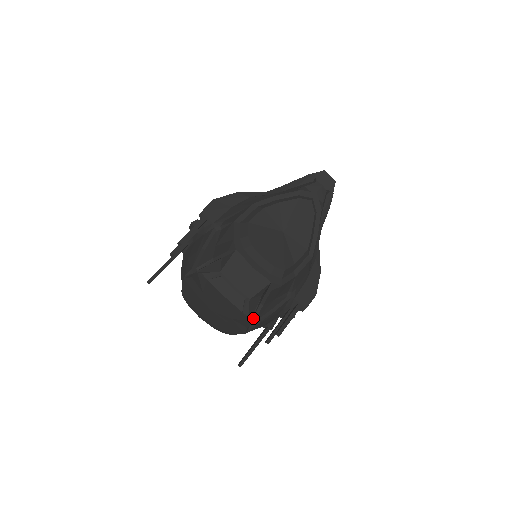
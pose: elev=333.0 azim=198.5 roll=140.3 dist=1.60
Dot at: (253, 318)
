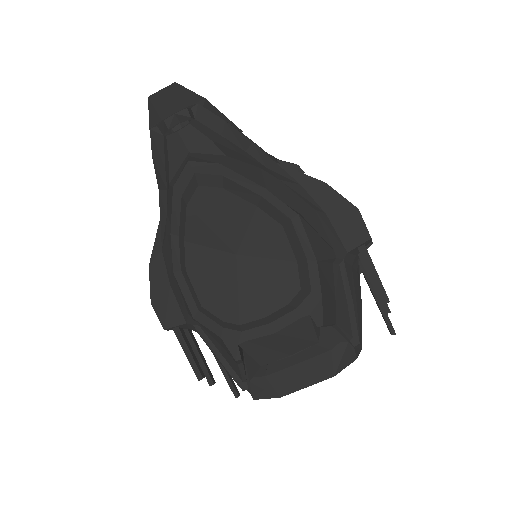
Dot at: (347, 339)
